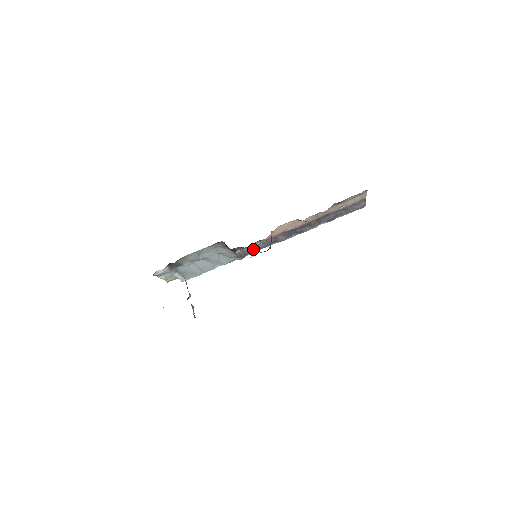
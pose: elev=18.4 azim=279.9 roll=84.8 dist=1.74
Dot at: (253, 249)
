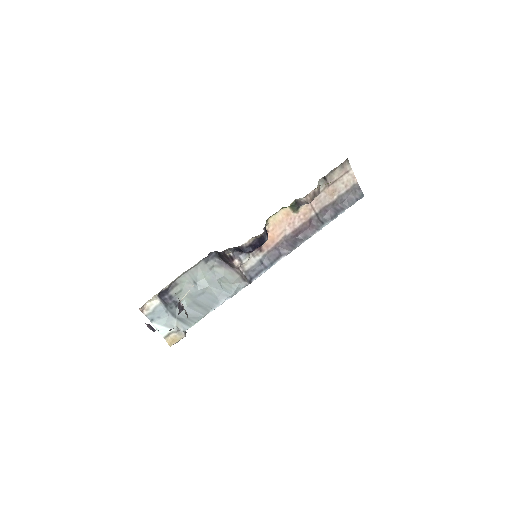
Dot at: (258, 269)
